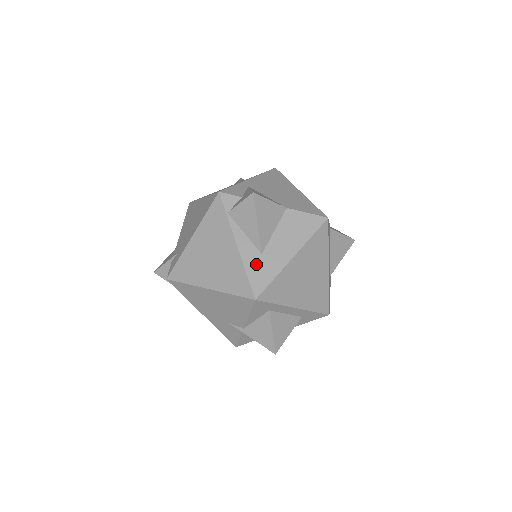
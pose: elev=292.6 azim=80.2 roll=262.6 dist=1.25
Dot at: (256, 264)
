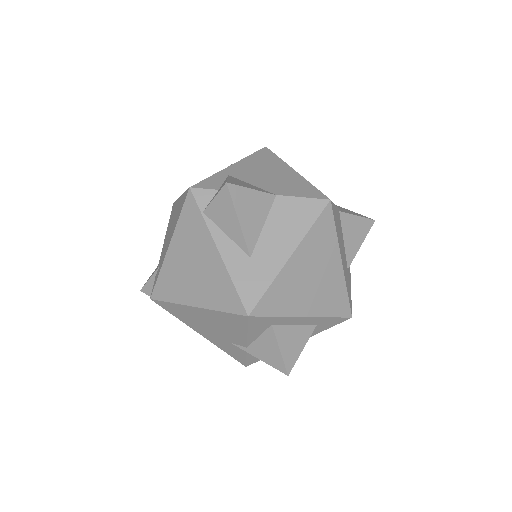
Dot at: (245, 271)
